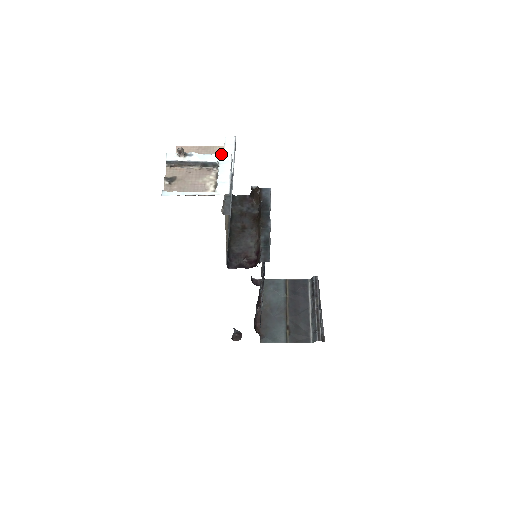
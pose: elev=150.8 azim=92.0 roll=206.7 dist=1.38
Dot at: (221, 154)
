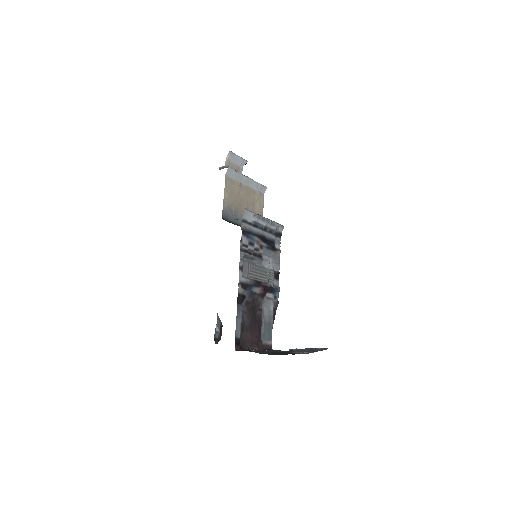
Dot at: occluded
